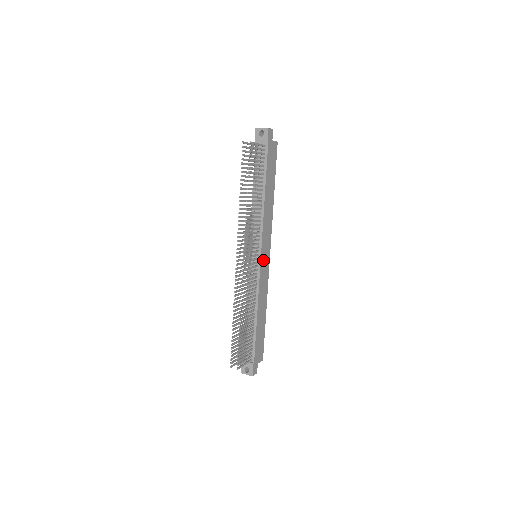
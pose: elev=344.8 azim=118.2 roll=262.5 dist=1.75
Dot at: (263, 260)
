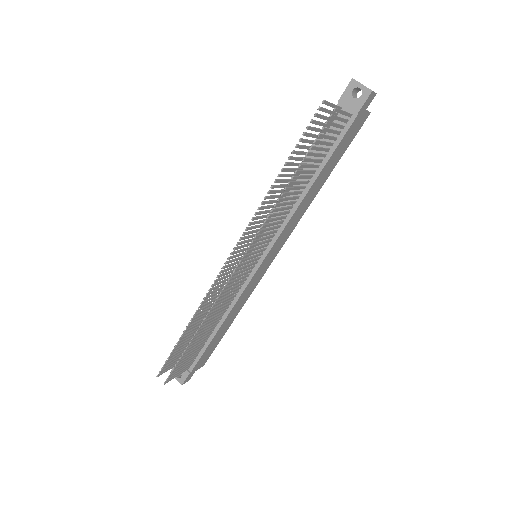
Dot at: (263, 265)
